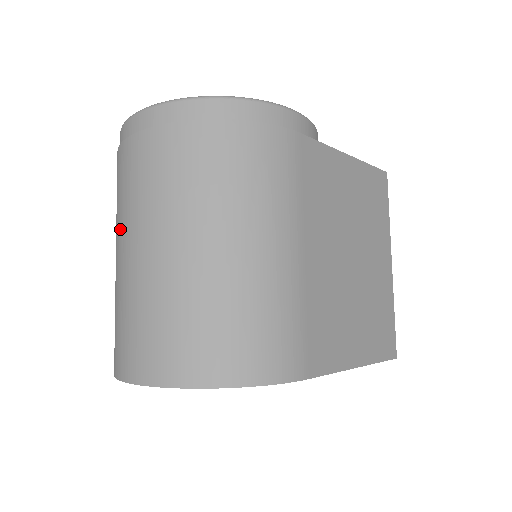
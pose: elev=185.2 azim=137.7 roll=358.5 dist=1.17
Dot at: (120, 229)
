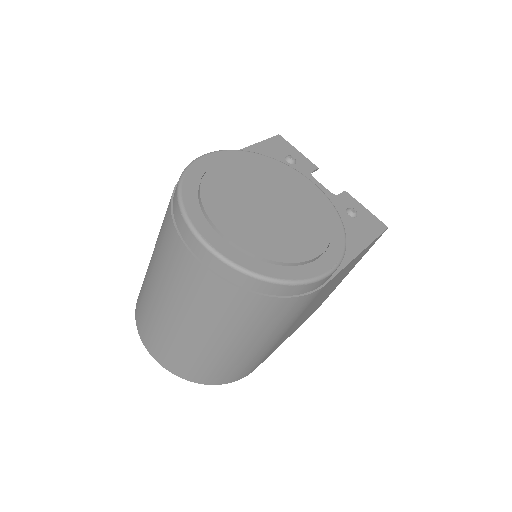
Dot at: (164, 286)
